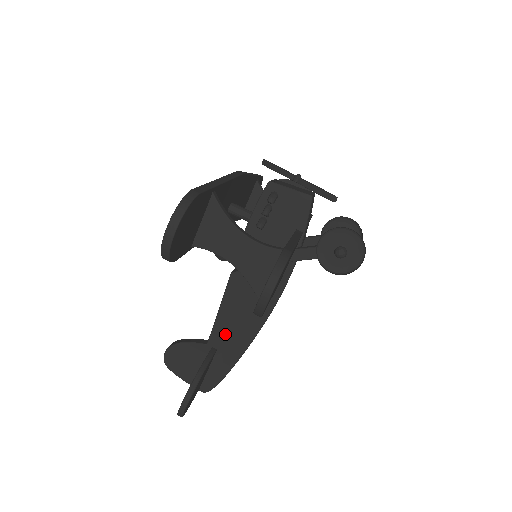
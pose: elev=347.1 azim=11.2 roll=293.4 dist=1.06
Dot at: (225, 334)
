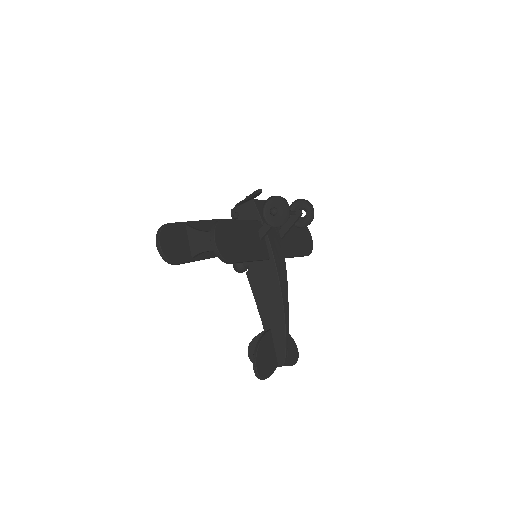
Dot at: (268, 315)
